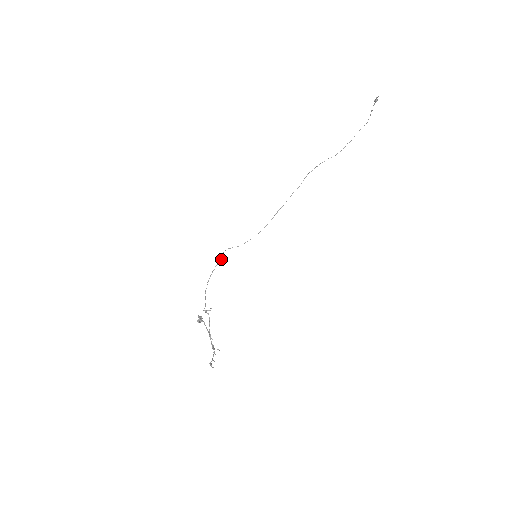
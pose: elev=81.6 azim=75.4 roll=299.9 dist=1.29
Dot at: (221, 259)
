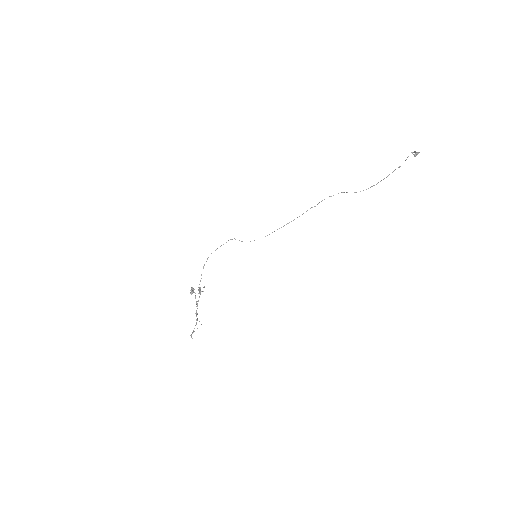
Dot at: occluded
